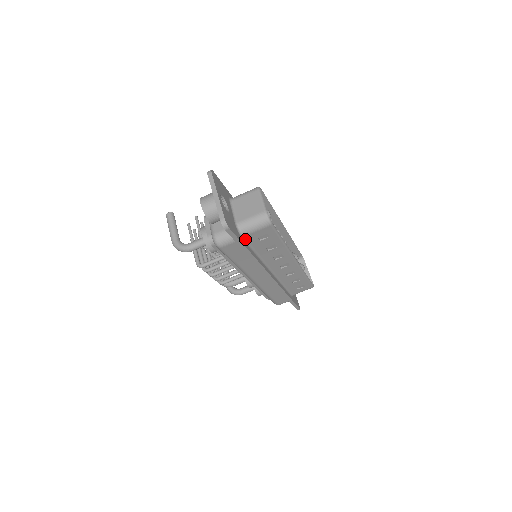
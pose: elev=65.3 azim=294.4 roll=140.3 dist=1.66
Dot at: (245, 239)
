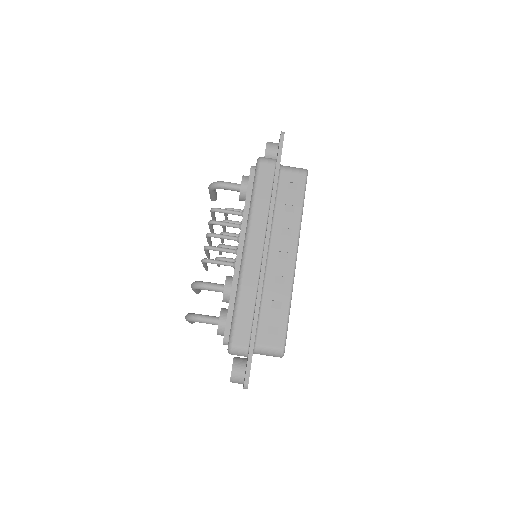
Dot at: (280, 175)
